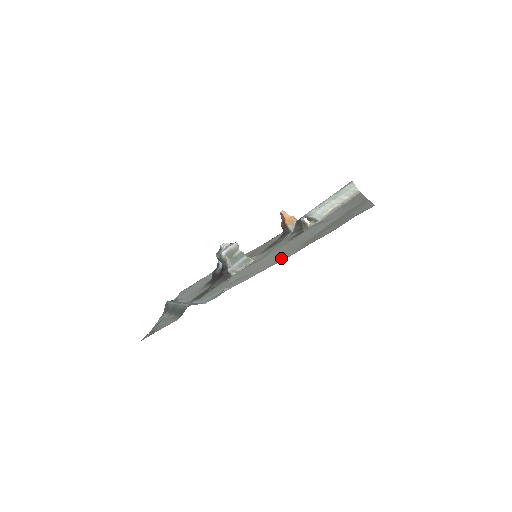
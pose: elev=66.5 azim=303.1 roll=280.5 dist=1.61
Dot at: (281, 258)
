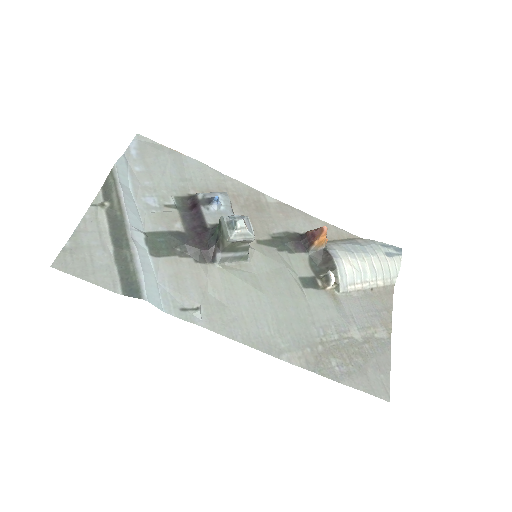
Dot at: (277, 345)
